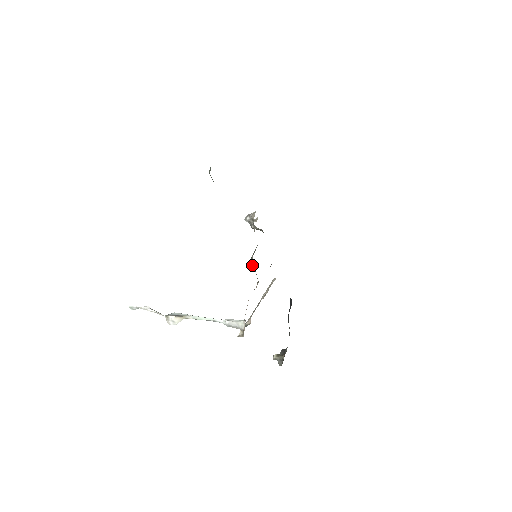
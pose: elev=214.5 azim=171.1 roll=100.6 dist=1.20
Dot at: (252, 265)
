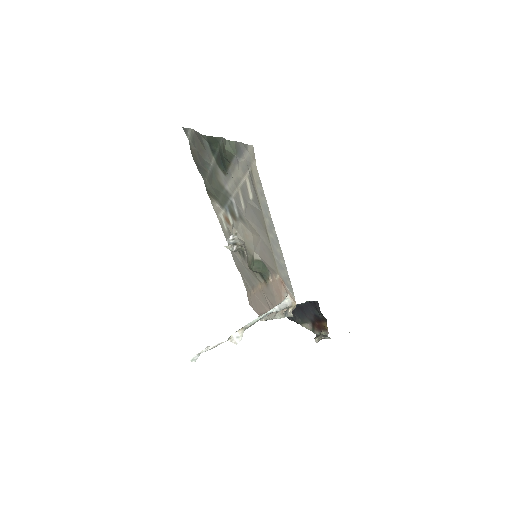
Dot at: (257, 267)
